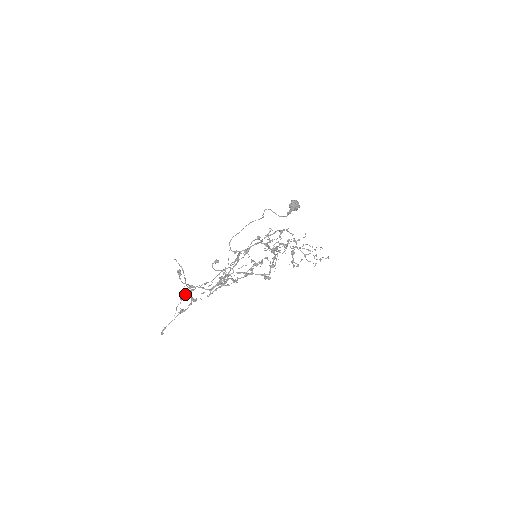
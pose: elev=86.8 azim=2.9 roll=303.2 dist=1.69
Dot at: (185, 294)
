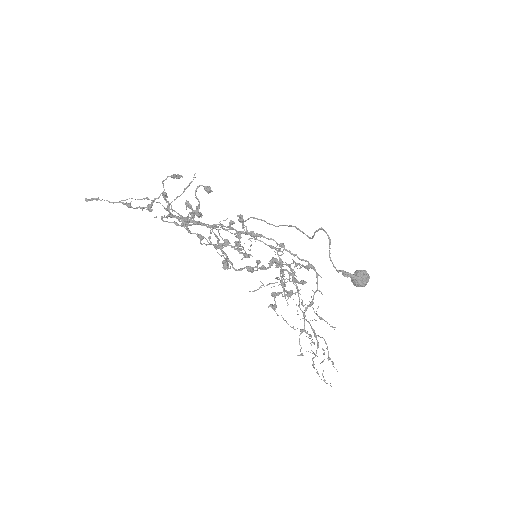
Dot at: occluded
